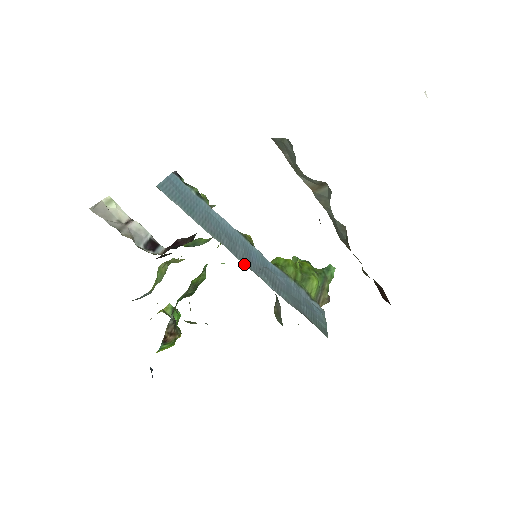
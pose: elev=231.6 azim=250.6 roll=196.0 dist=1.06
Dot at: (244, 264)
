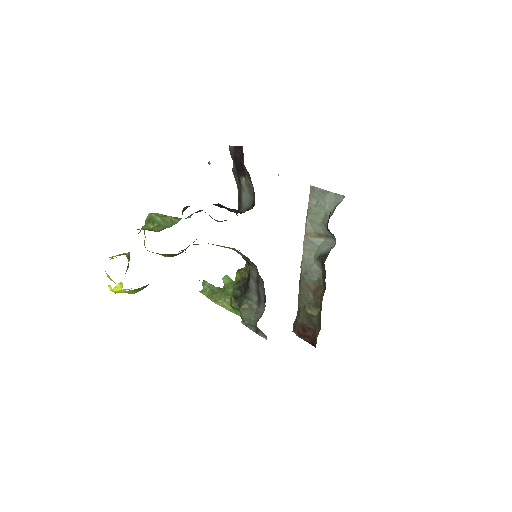
Dot at: occluded
